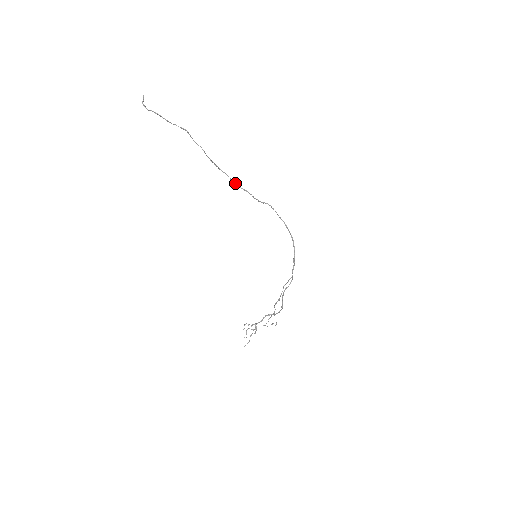
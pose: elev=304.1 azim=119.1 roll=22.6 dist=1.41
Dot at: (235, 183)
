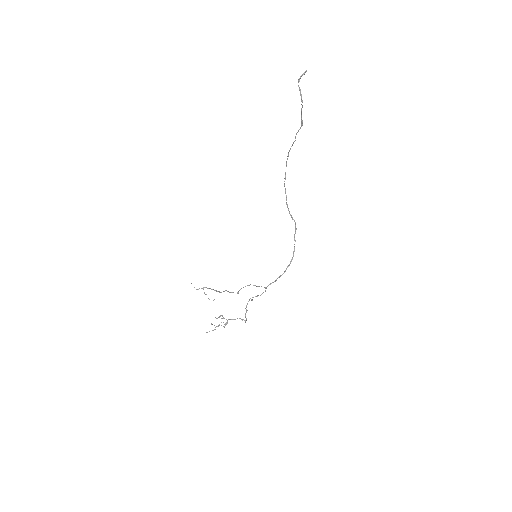
Dot at: occluded
